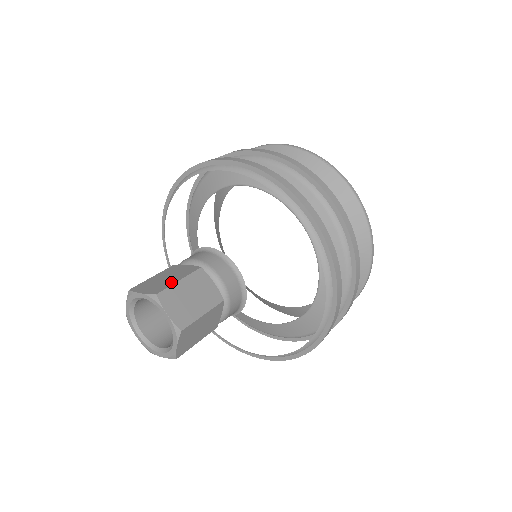
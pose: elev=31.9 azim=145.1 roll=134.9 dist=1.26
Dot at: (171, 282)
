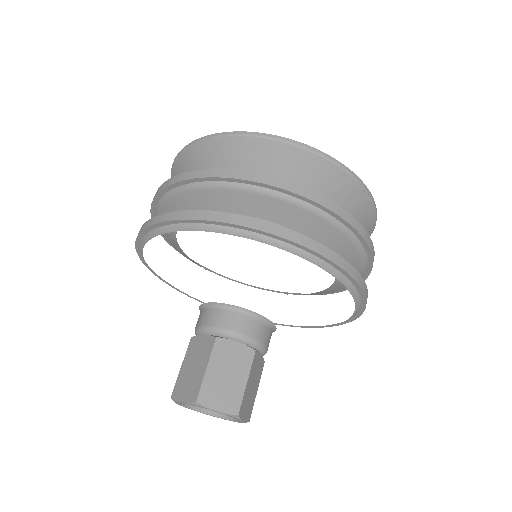
Dot at: (240, 387)
